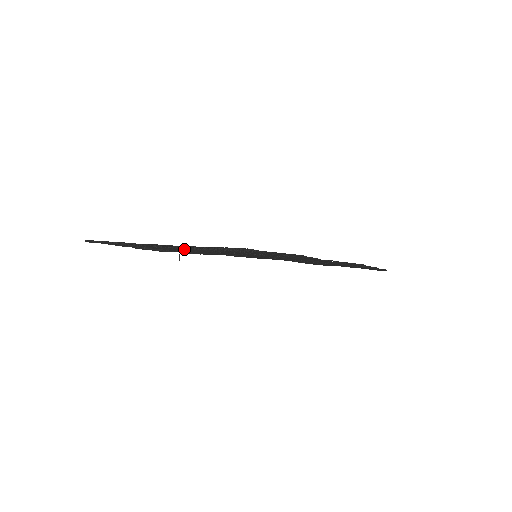
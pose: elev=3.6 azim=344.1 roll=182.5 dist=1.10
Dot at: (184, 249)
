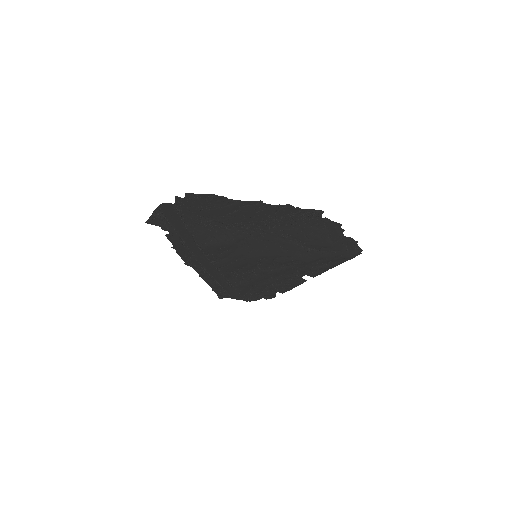
Dot at: (228, 232)
